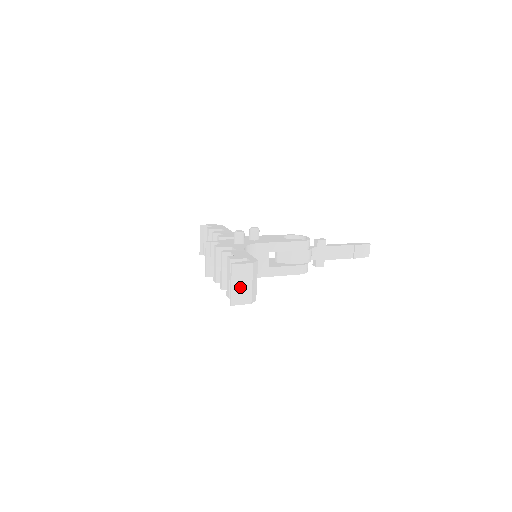
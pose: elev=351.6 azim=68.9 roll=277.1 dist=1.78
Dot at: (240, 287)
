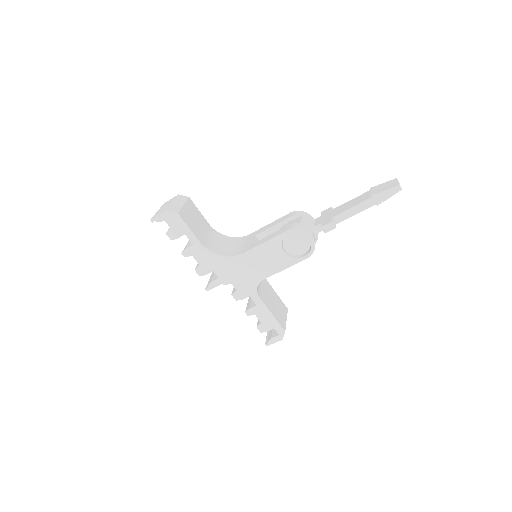
Dot at: occluded
